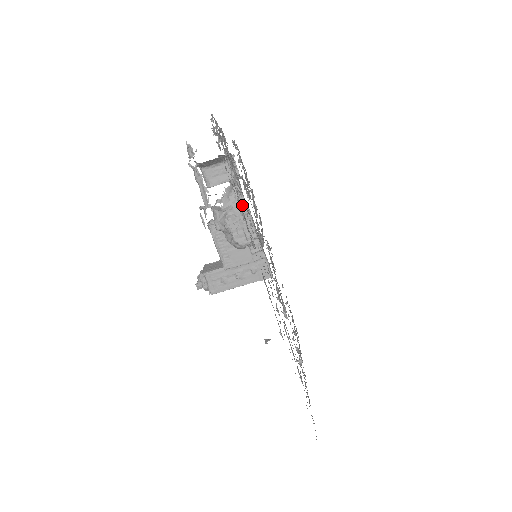
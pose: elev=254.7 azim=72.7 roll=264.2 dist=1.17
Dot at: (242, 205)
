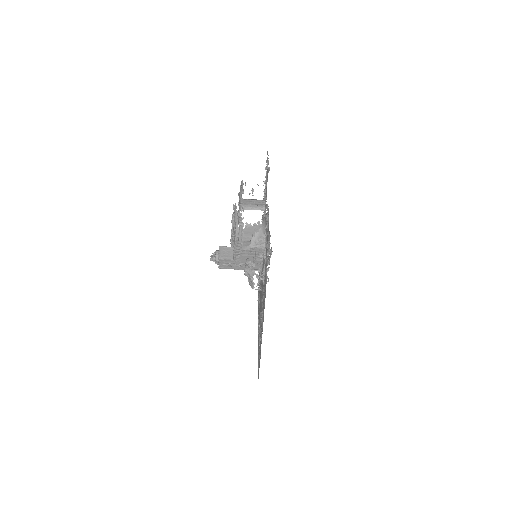
Dot at: (262, 249)
